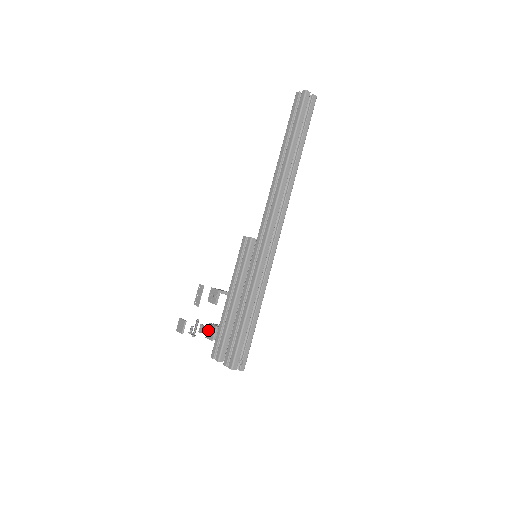
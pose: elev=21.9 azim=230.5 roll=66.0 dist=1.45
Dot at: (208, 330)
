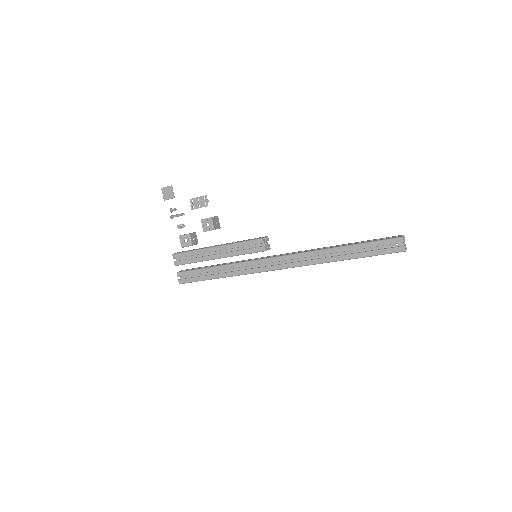
Dot at: (185, 237)
